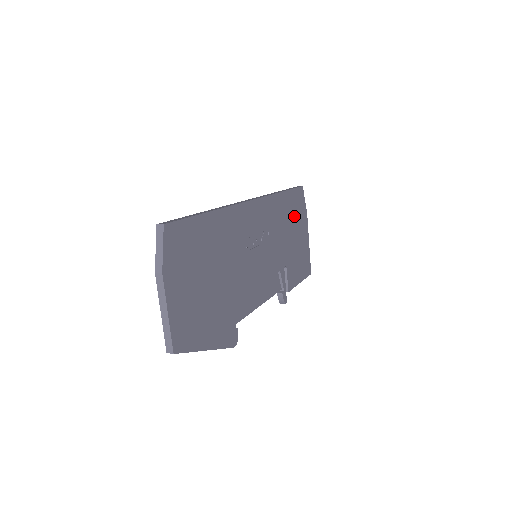
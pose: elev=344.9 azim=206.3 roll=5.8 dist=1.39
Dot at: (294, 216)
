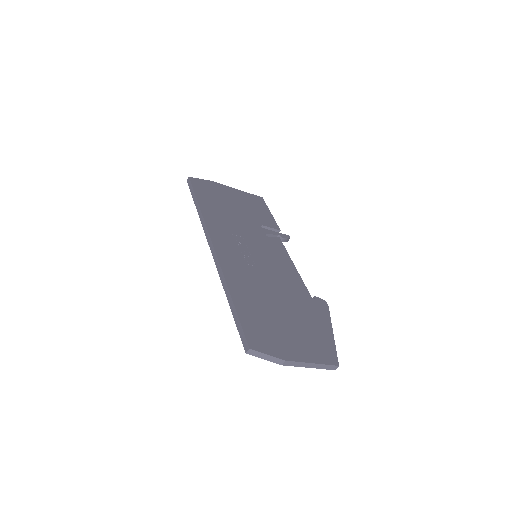
Dot at: (217, 199)
